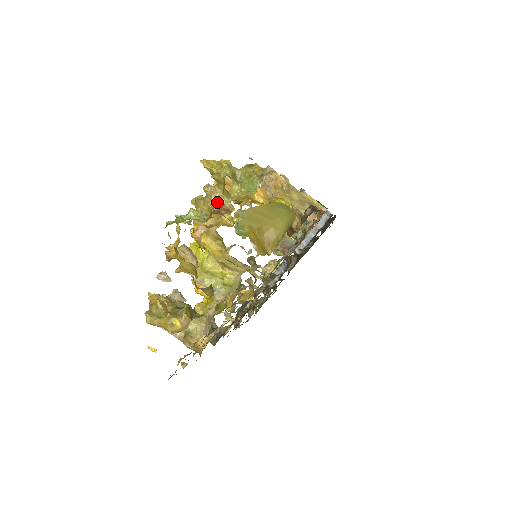
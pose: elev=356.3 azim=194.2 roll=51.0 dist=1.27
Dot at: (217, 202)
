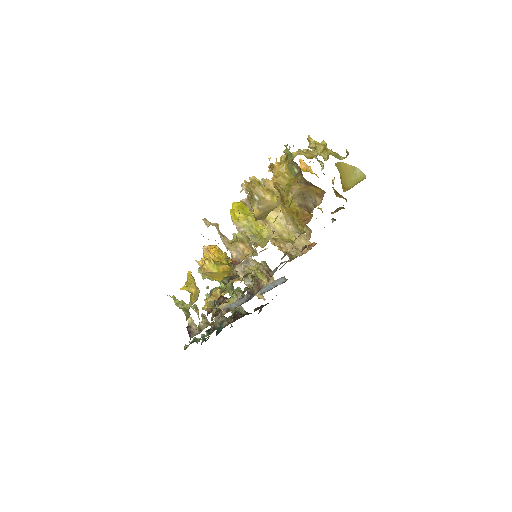
Dot at: (316, 155)
